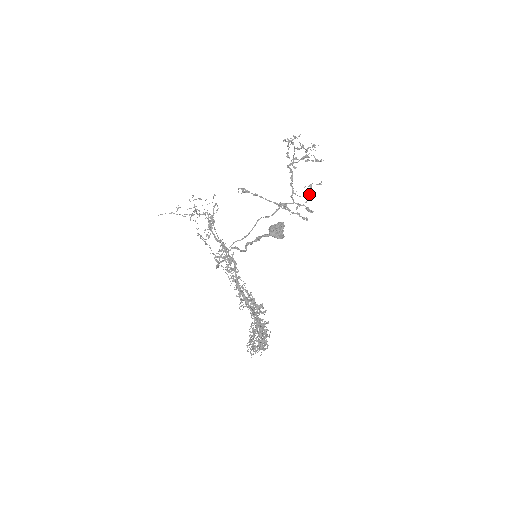
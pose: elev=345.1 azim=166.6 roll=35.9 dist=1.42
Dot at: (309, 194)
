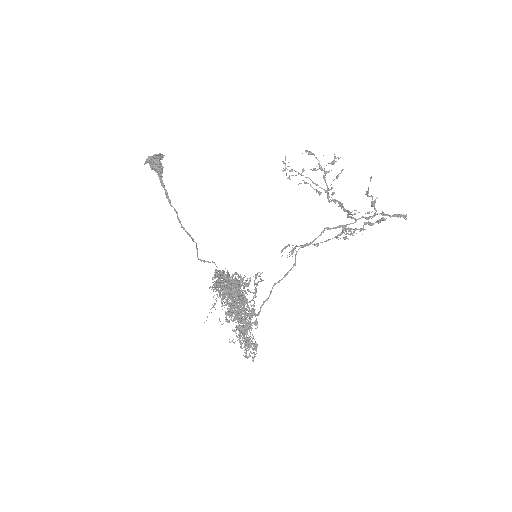
Dot at: occluded
